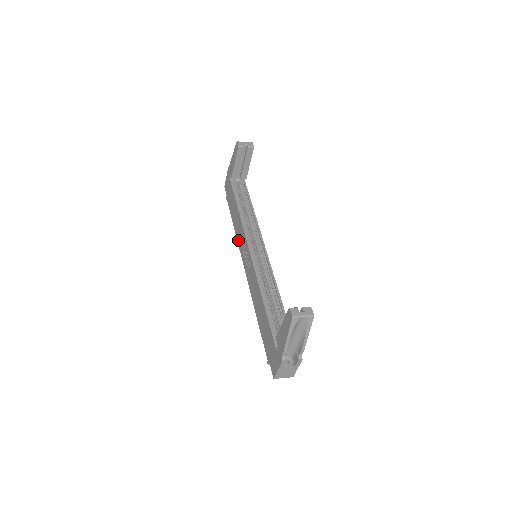
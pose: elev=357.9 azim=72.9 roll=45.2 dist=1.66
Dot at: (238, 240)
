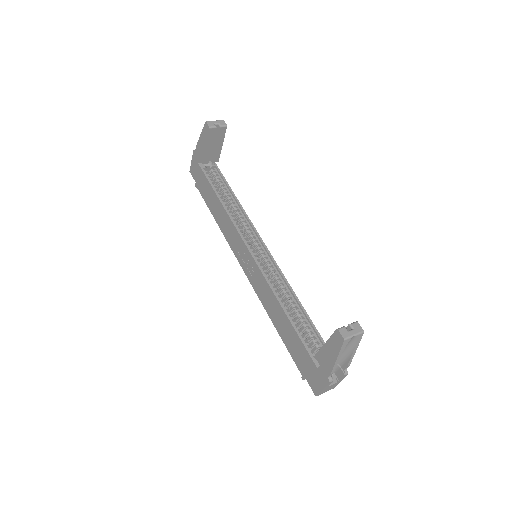
Dot at: (227, 238)
